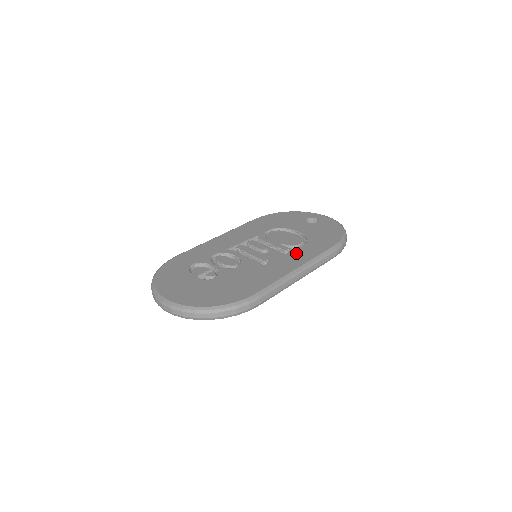
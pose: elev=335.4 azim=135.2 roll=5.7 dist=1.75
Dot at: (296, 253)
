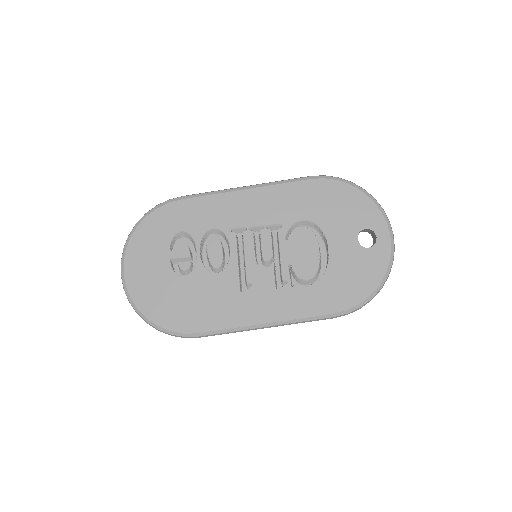
Dot at: (287, 296)
